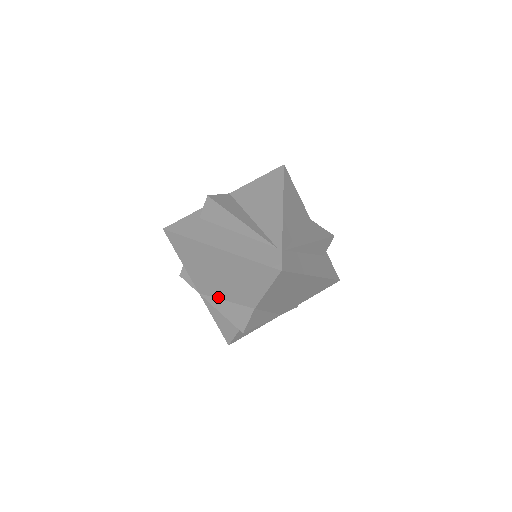
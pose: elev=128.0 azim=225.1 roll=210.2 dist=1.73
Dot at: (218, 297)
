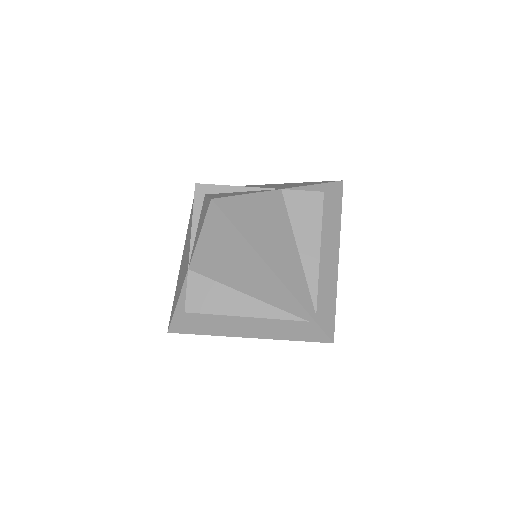
Dot at: occluded
